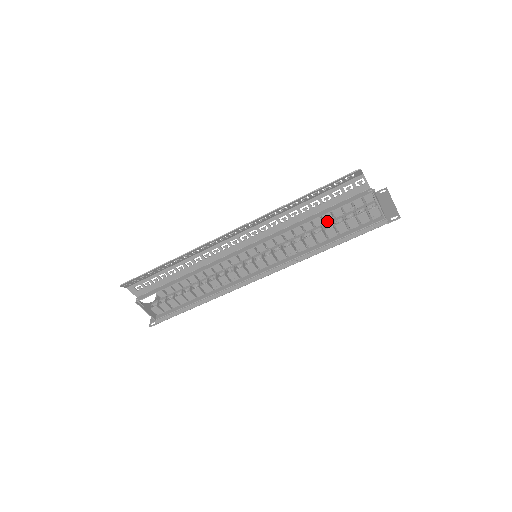
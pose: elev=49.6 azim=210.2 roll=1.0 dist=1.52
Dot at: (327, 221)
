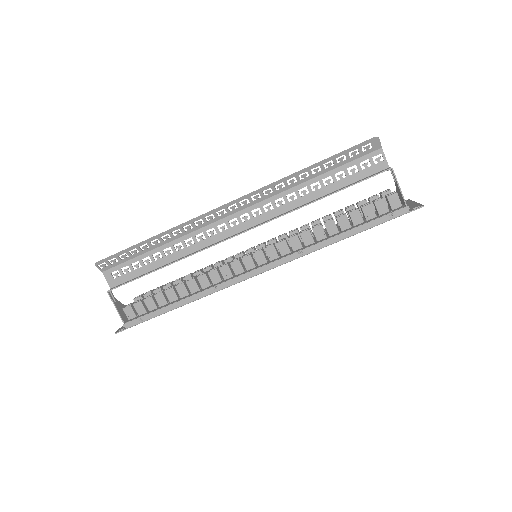
Dot at: occluded
